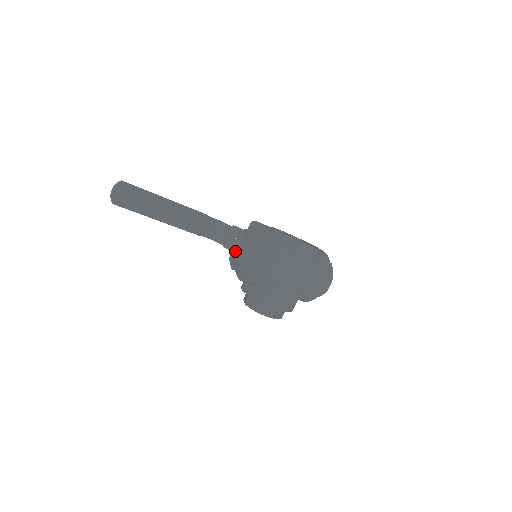
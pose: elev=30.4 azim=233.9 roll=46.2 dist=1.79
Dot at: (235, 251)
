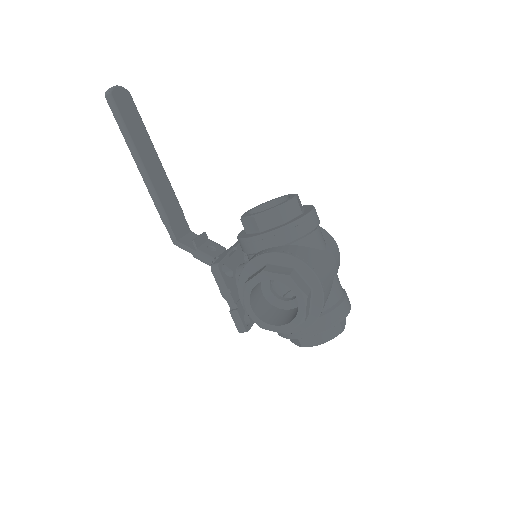
Dot at: occluded
